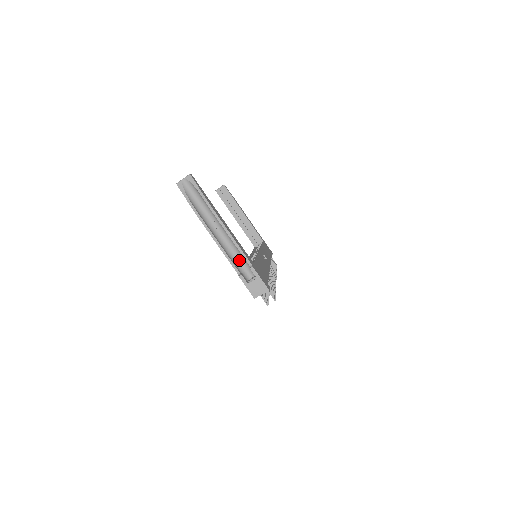
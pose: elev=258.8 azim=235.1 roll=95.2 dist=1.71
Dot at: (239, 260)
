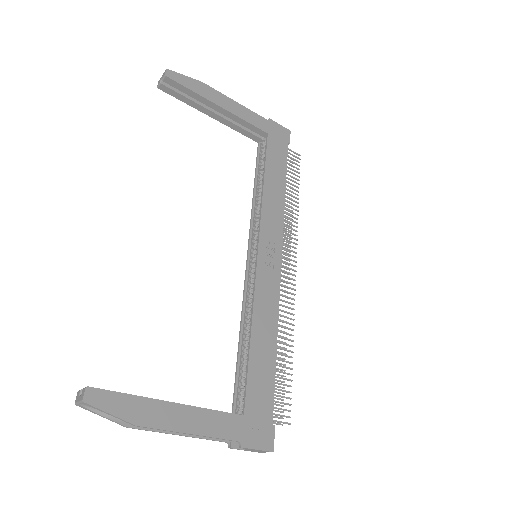
Dot at: occluded
